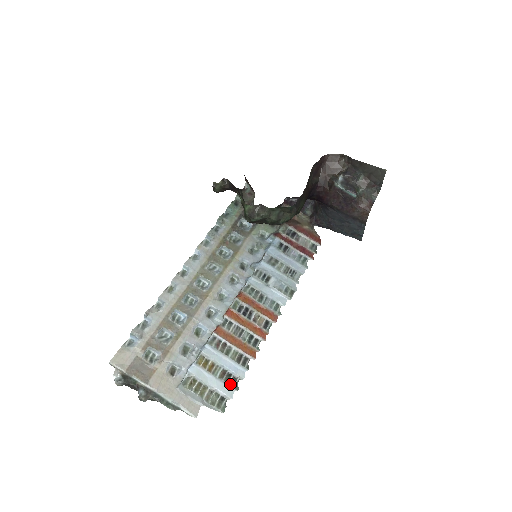
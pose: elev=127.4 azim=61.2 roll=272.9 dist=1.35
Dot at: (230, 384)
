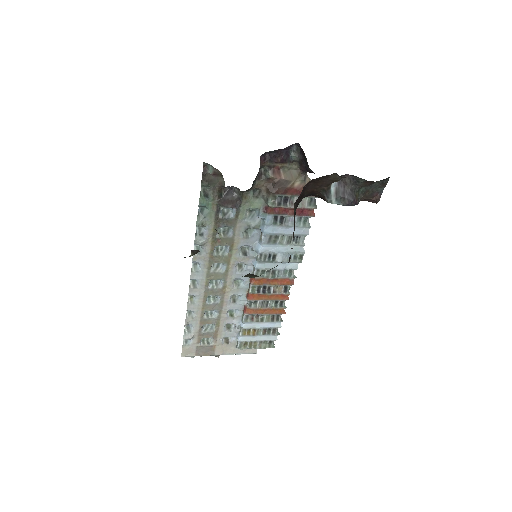
Dot at: (272, 334)
